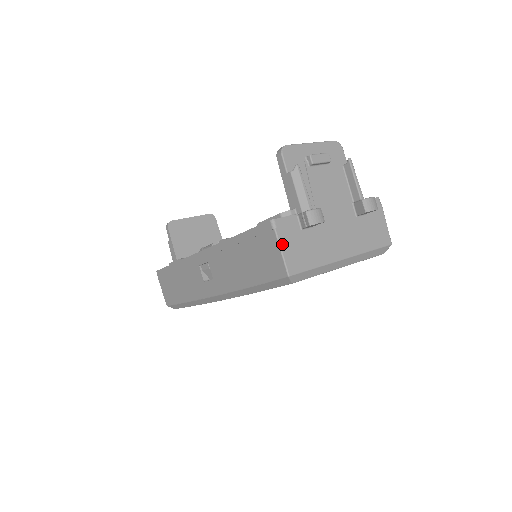
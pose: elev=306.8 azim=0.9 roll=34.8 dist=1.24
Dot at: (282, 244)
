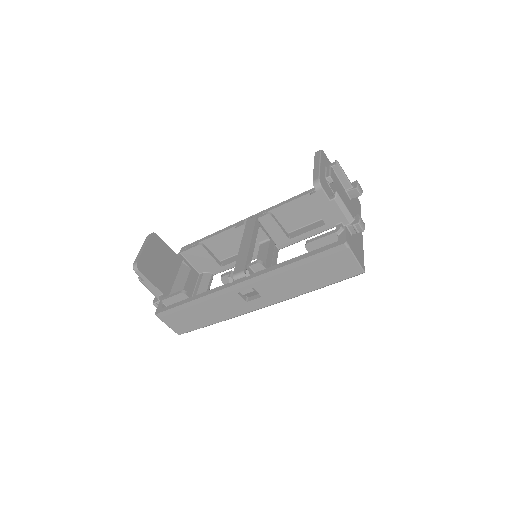
Dot at: (355, 254)
